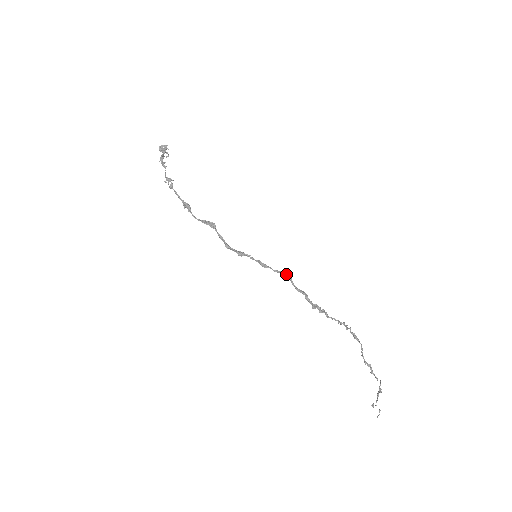
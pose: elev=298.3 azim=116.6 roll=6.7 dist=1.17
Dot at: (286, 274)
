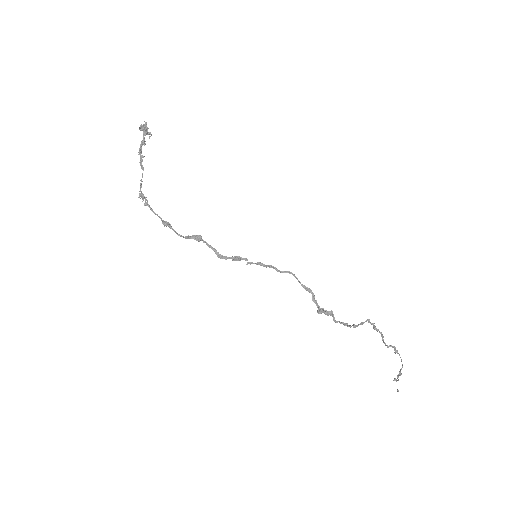
Dot at: (291, 273)
